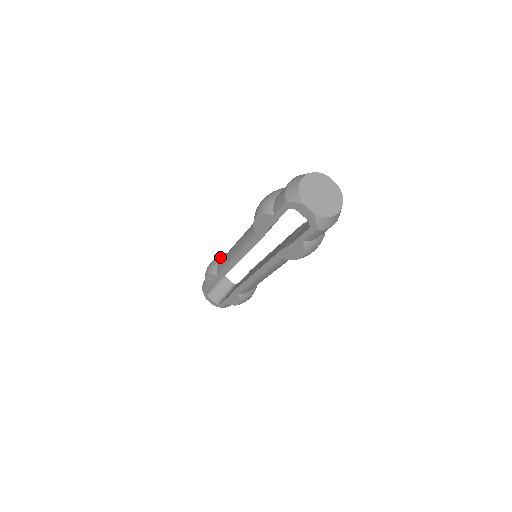
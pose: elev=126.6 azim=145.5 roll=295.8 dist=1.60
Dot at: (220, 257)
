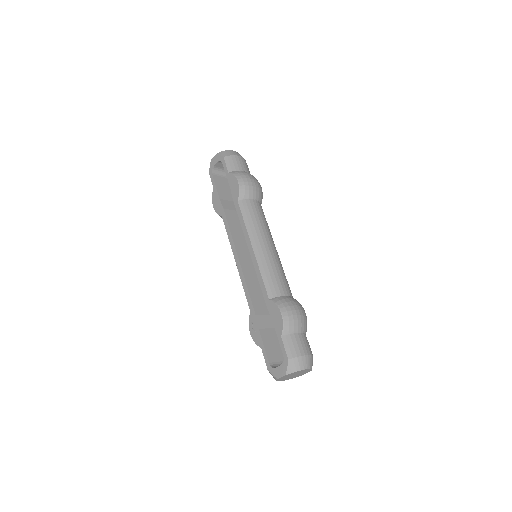
Dot at: occluded
